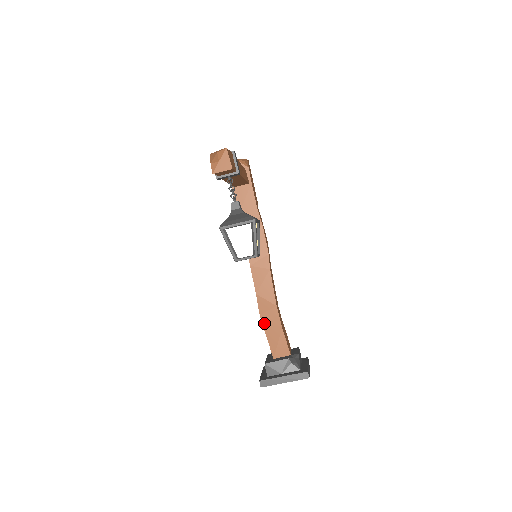
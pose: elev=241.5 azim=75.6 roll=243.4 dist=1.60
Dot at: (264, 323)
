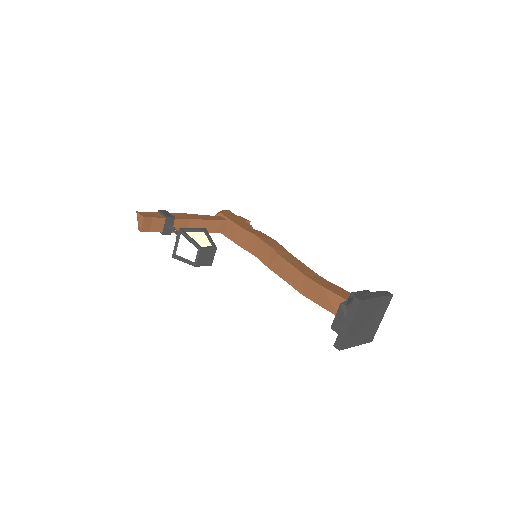
Dot at: (309, 297)
